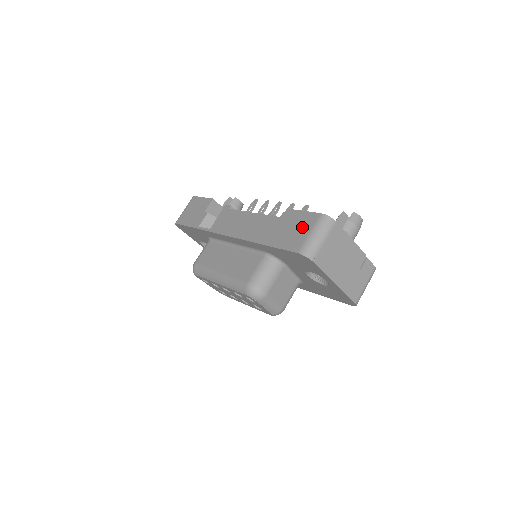
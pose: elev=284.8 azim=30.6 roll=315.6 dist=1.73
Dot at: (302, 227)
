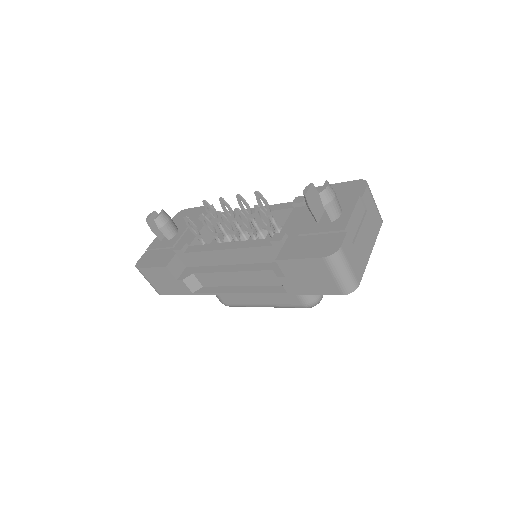
Dot at: (318, 274)
